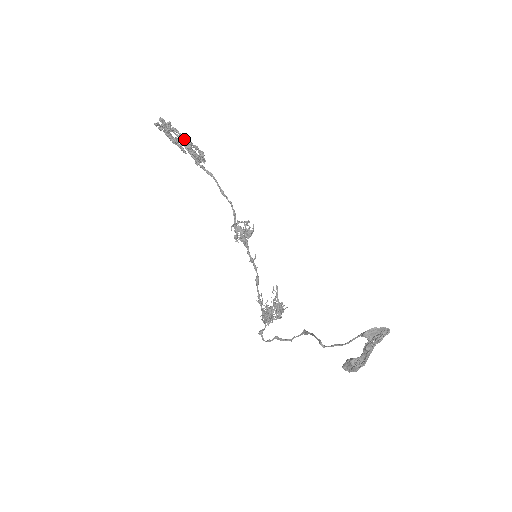
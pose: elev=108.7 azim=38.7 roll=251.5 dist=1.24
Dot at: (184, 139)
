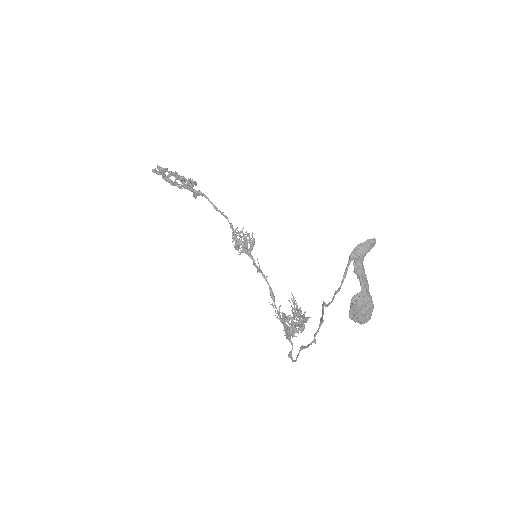
Dot at: (177, 175)
